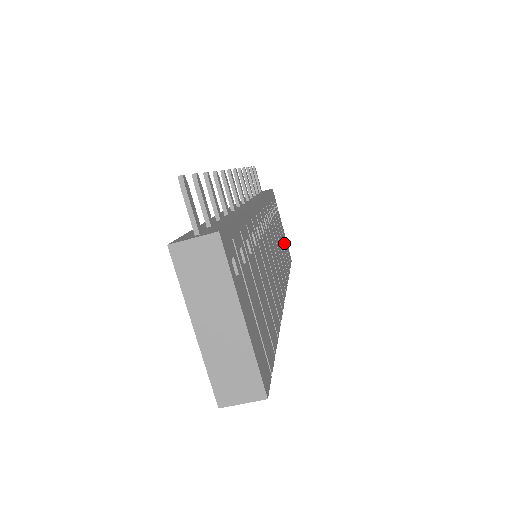
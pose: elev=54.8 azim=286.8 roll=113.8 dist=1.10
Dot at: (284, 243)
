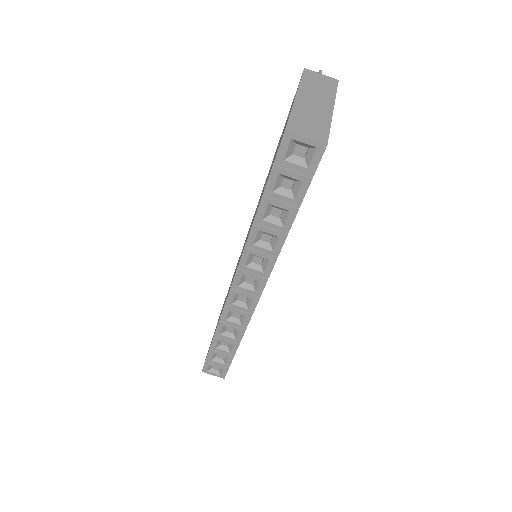
Dot at: occluded
